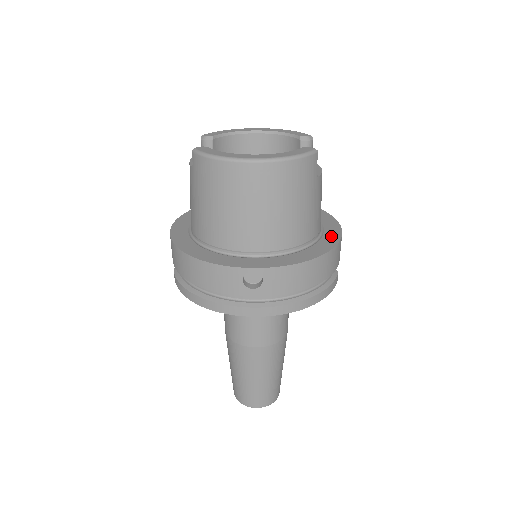
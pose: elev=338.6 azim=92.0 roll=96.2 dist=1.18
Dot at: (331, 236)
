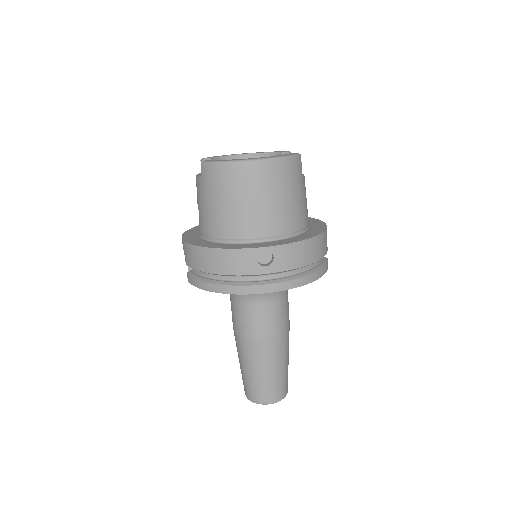
Dot at: (318, 226)
